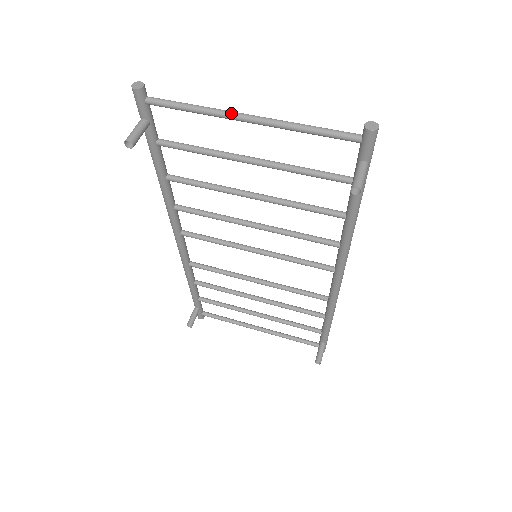
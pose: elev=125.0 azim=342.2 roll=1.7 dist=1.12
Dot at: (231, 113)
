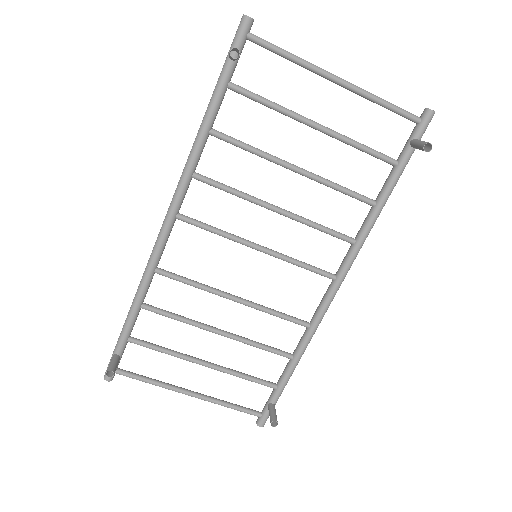
Dot at: (325, 70)
